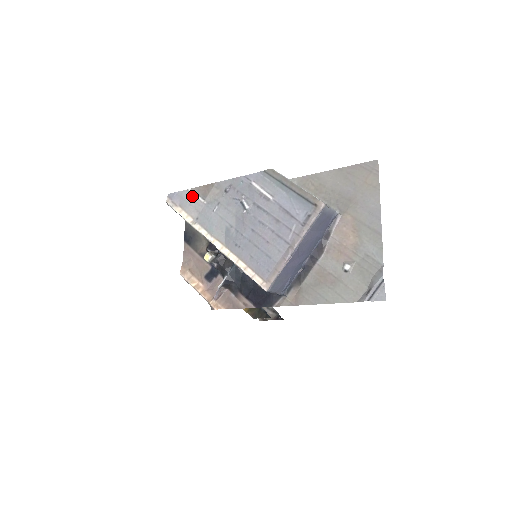
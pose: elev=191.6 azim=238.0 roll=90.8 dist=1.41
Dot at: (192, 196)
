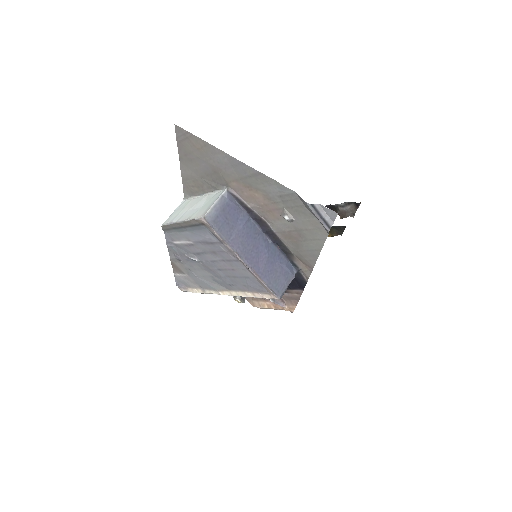
Dot at: (180, 277)
